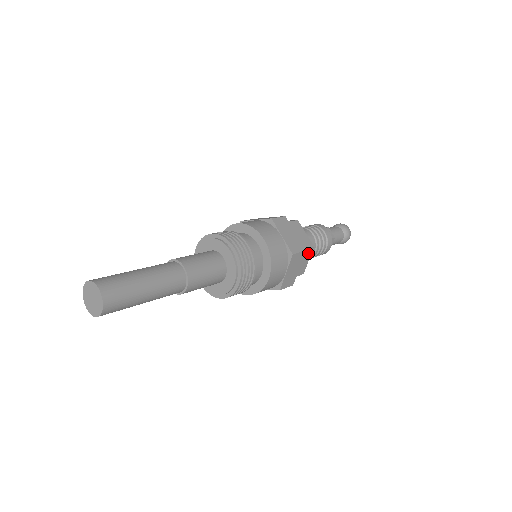
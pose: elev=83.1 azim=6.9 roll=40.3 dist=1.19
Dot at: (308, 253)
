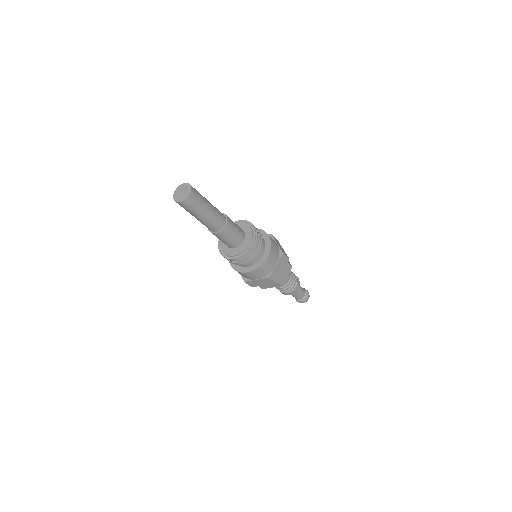
Dot at: (276, 285)
